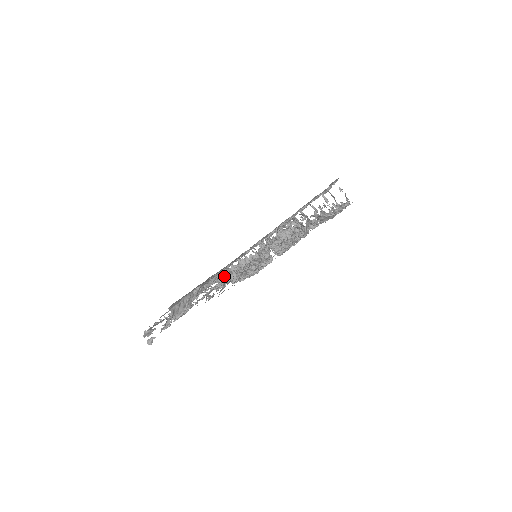
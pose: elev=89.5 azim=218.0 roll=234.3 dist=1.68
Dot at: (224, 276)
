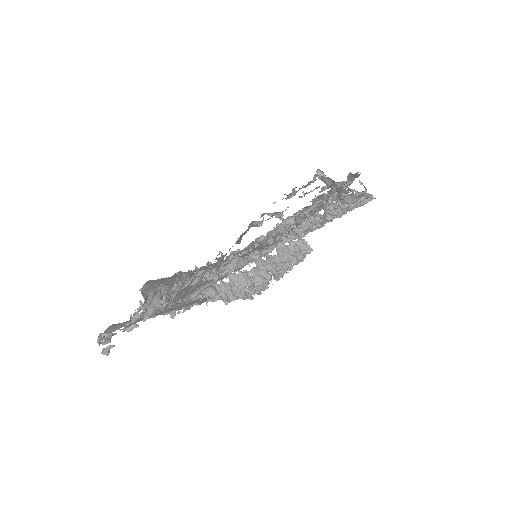
Dot at: occluded
